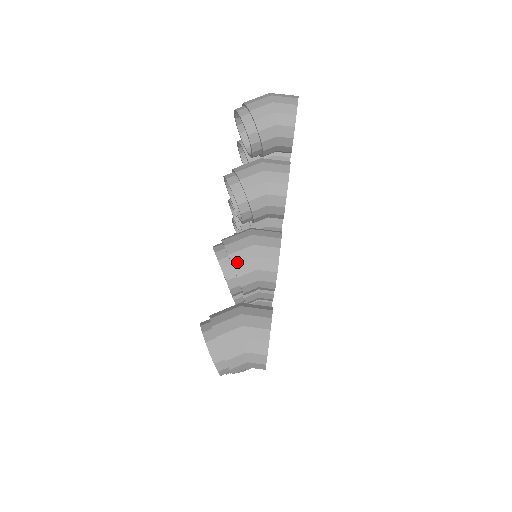
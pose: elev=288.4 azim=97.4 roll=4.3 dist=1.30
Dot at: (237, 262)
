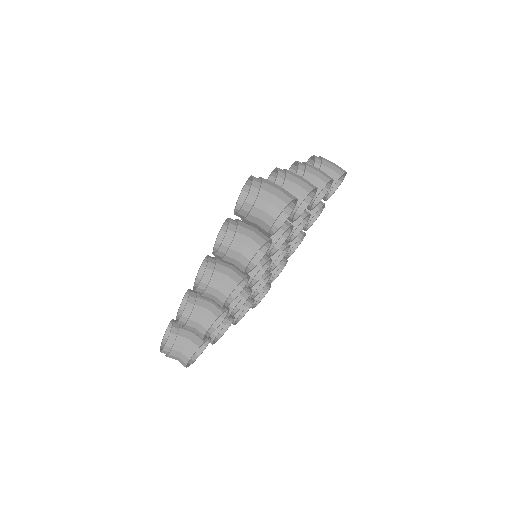
Dot at: (290, 173)
